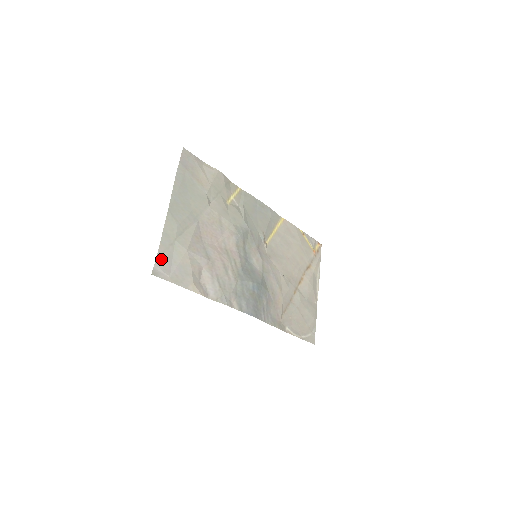
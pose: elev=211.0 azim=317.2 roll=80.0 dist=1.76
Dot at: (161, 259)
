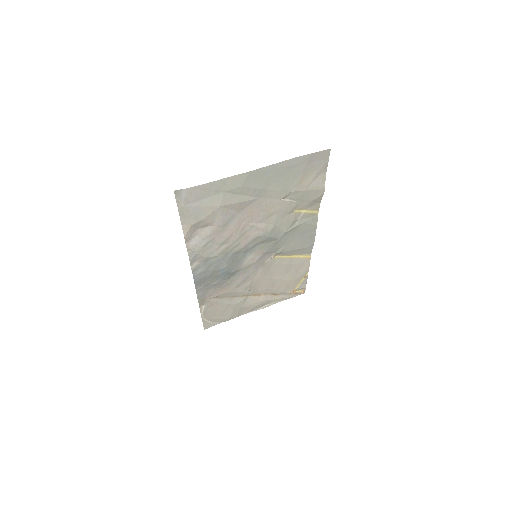
Dot at: (195, 191)
